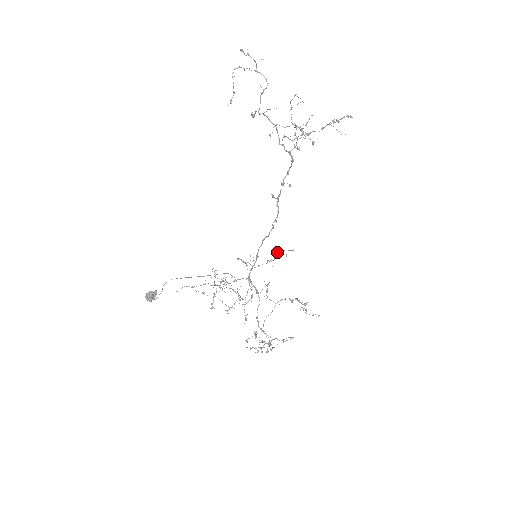
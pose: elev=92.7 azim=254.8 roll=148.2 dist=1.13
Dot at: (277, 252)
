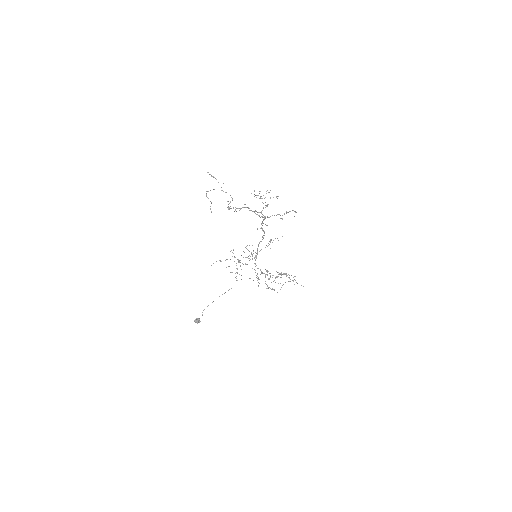
Dot at: occluded
